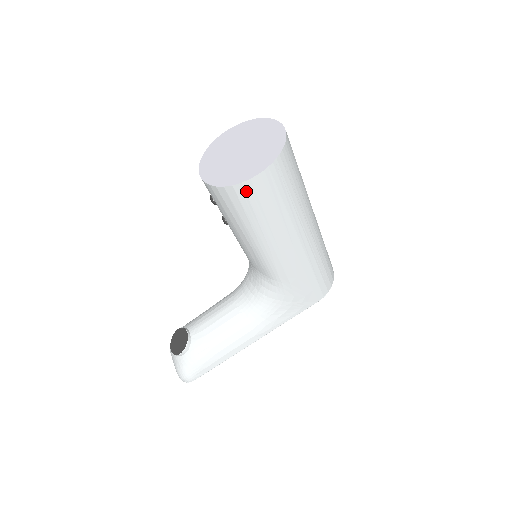
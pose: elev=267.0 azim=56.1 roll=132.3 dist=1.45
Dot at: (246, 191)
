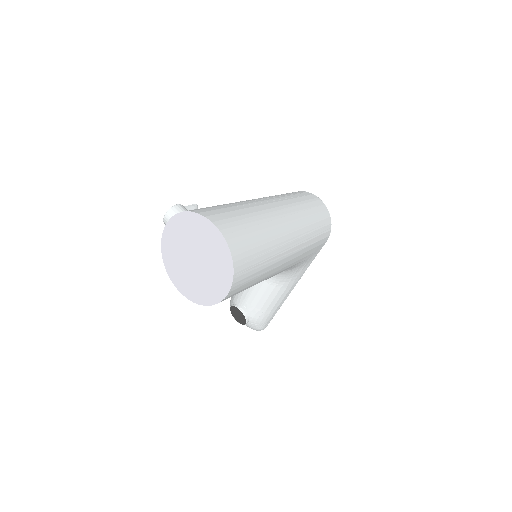
Dot at: occluded
